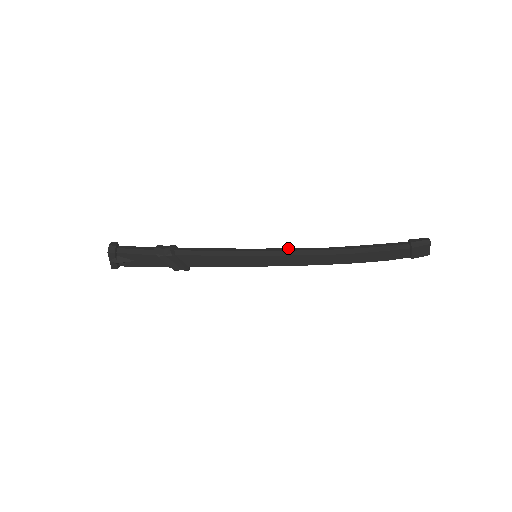
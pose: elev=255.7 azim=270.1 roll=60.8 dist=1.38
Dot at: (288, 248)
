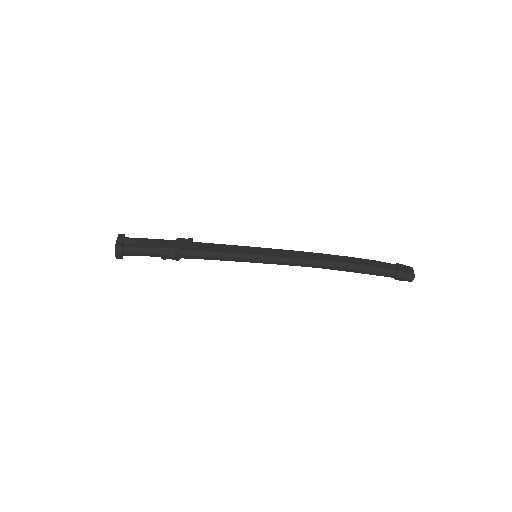
Dot at: (287, 258)
